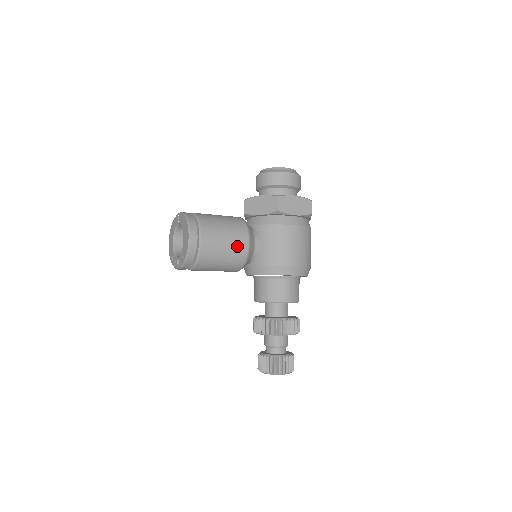
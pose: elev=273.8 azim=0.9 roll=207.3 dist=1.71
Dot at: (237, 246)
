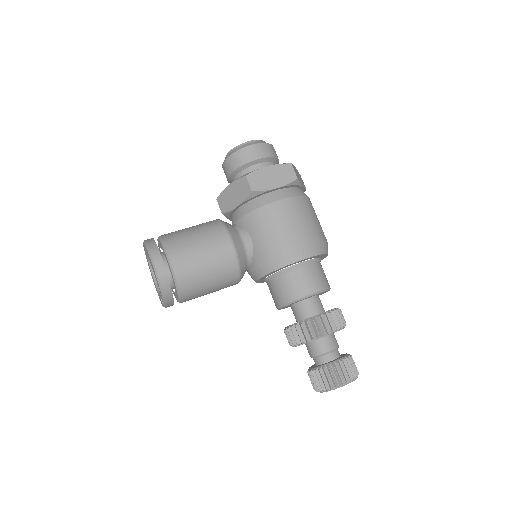
Dot at: (218, 252)
